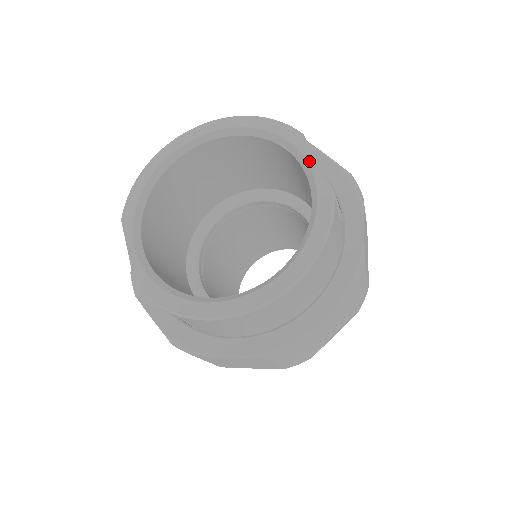
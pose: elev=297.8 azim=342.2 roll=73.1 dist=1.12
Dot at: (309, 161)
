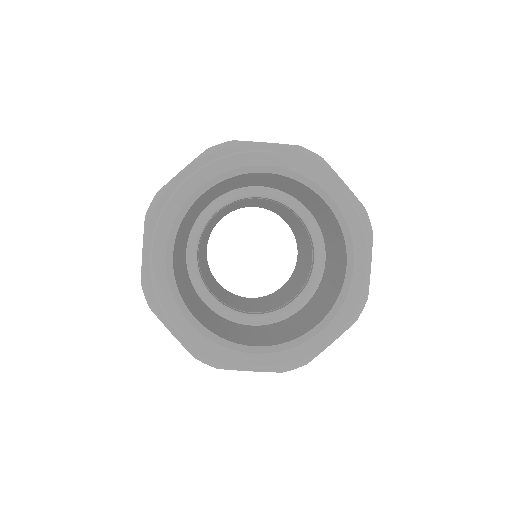
Dot at: (297, 171)
